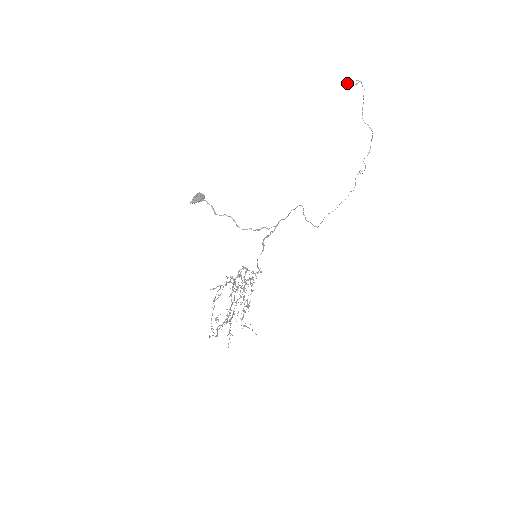
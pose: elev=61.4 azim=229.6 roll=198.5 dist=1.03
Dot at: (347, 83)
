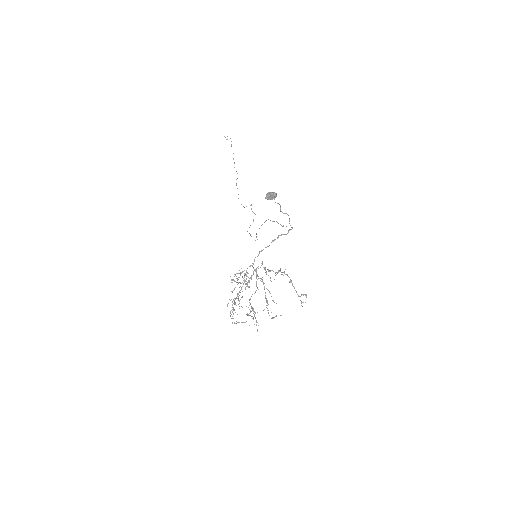
Dot at: (225, 137)
